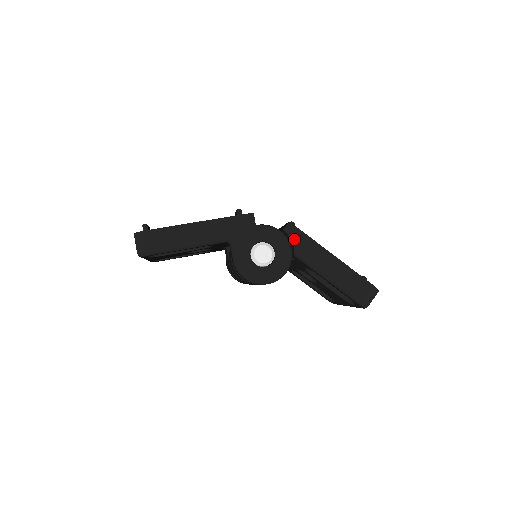
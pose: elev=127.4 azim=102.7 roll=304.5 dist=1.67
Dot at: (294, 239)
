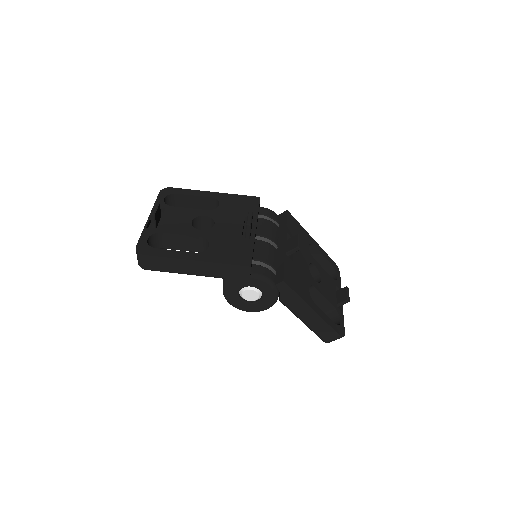
Dot at: (283, 293)
